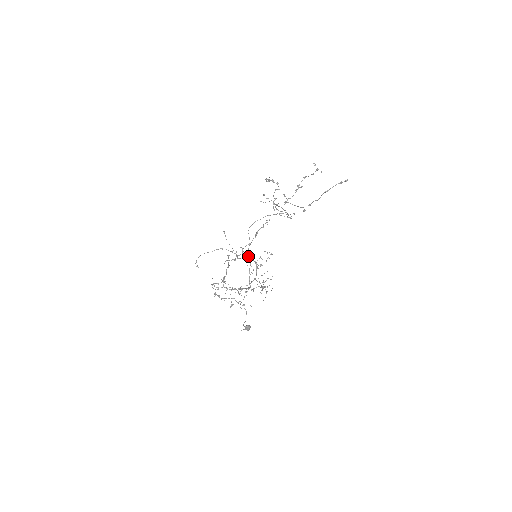
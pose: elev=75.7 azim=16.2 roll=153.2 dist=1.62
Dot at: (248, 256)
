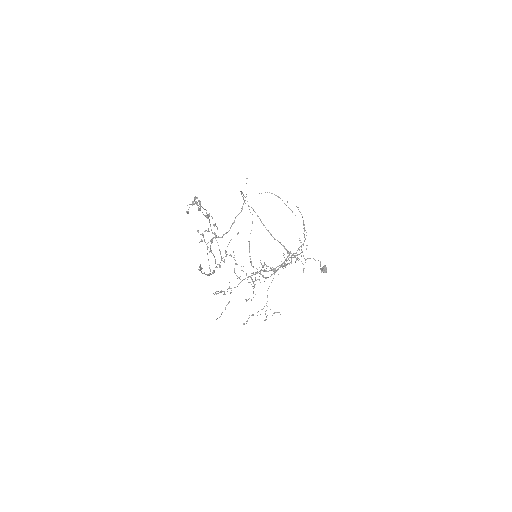
Dot at: occluded
